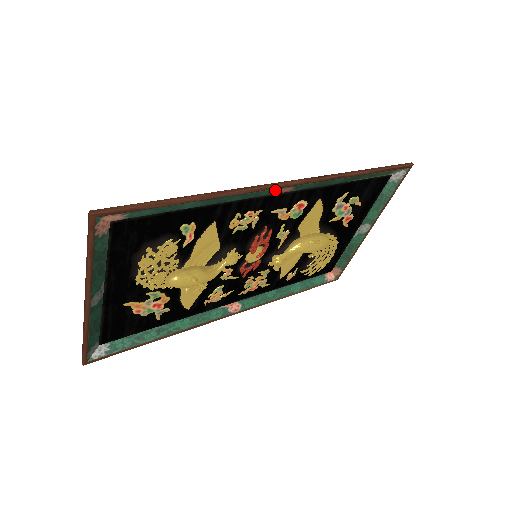
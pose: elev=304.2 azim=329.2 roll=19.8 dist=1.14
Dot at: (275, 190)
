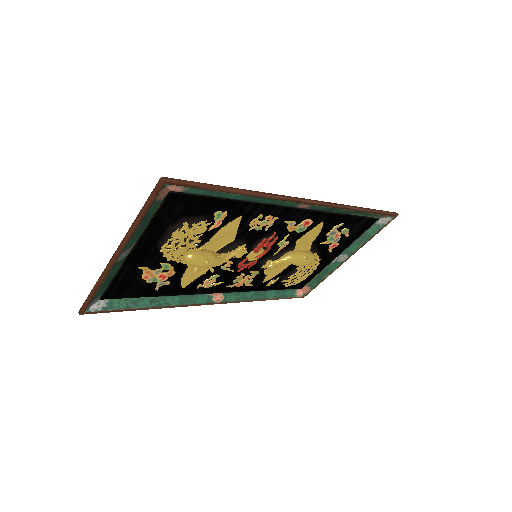
Dot at: (297, 204)
